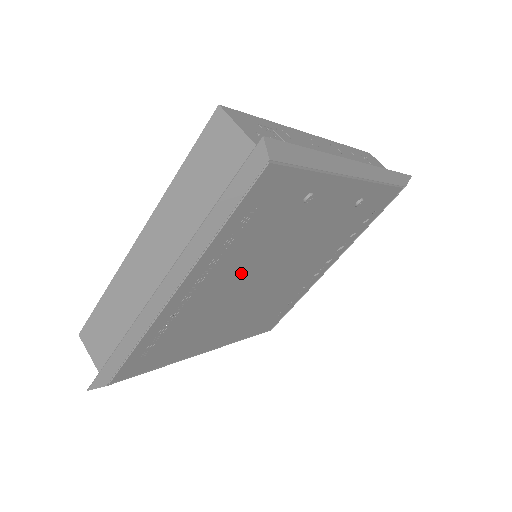
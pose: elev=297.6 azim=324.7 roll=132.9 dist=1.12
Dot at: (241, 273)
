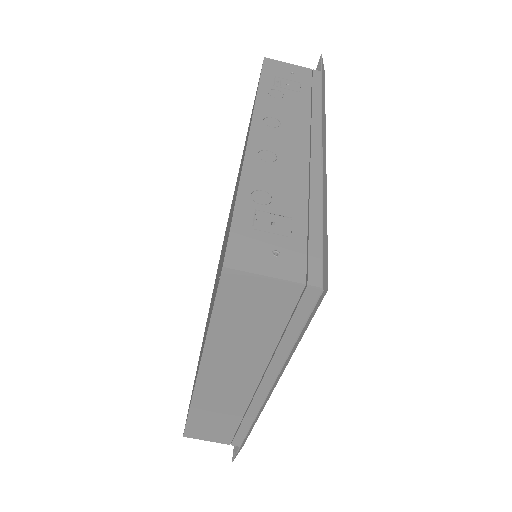
Dot at: occluded
